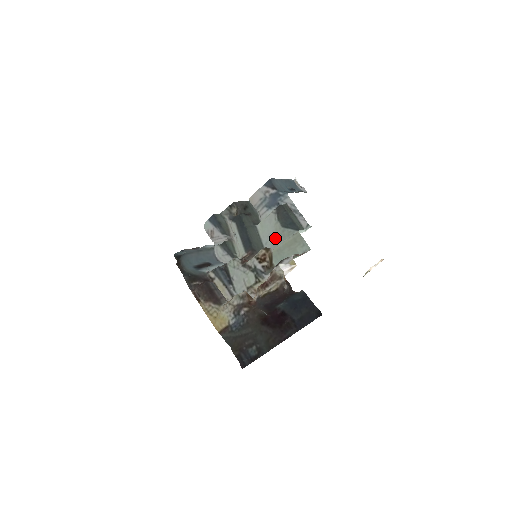
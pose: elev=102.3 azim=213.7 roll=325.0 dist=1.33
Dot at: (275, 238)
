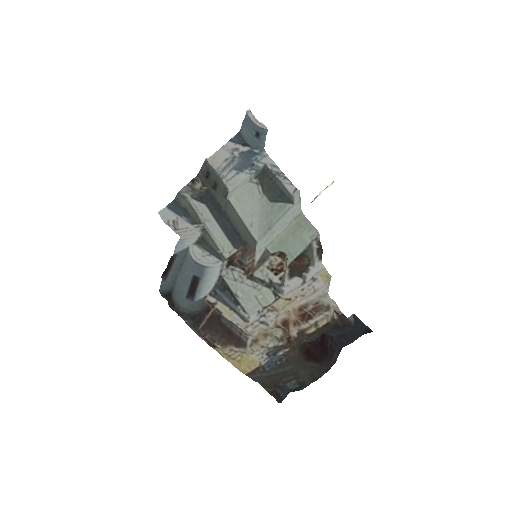
Dot at: (263, 218)
